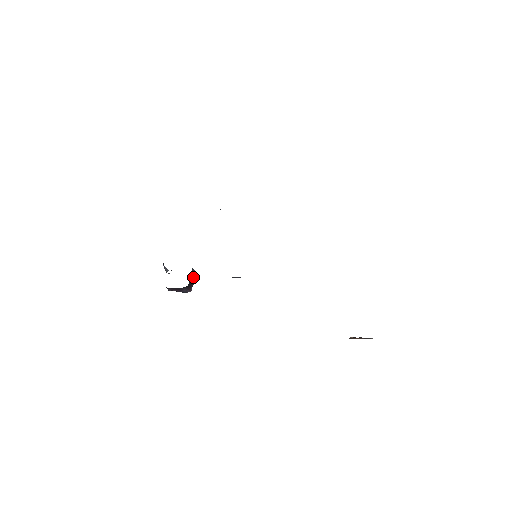
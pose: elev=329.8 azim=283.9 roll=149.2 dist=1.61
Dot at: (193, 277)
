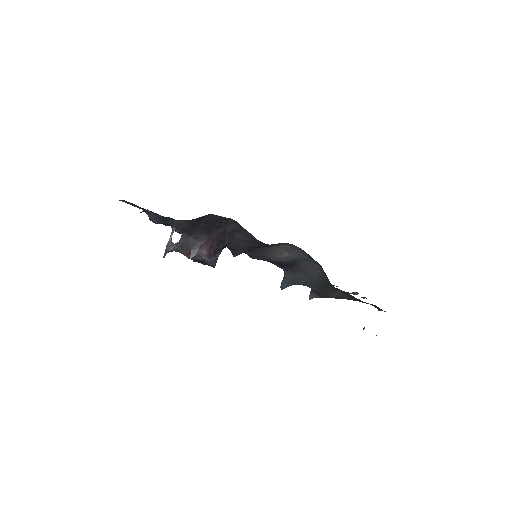
Dot at: occluded
